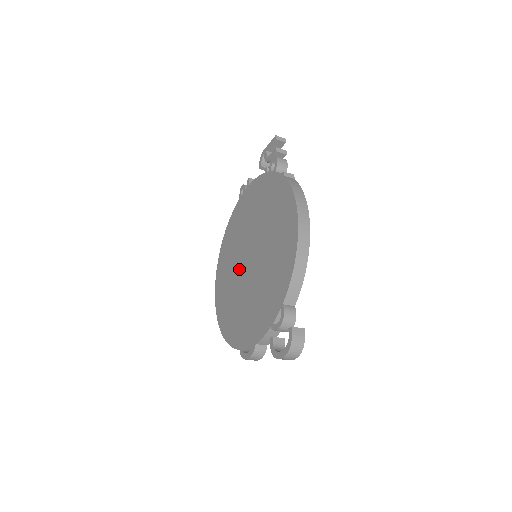
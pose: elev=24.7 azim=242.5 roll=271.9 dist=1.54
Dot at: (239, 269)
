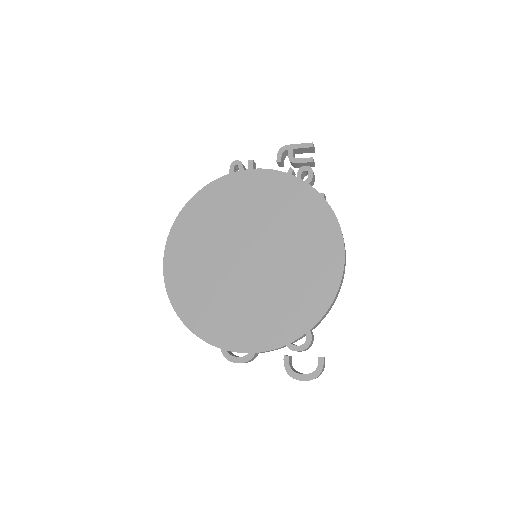
Dot at: (225, 259)
